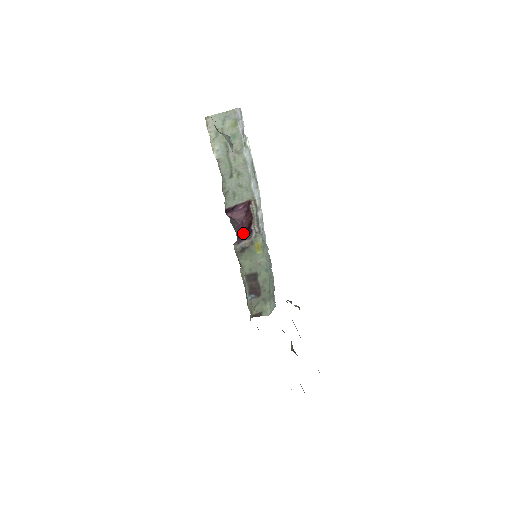
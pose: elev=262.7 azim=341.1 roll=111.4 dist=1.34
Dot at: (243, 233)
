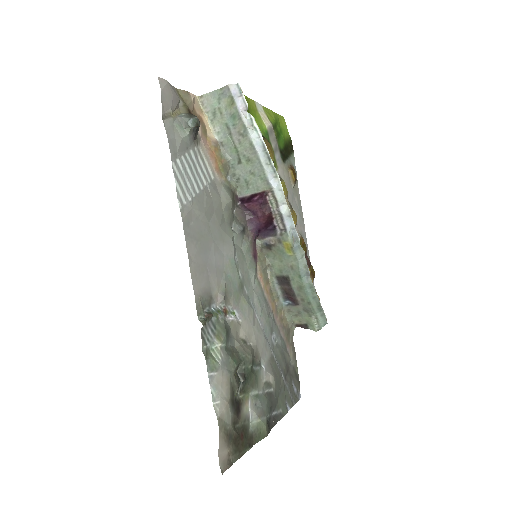
Dot at: (262, 228)
